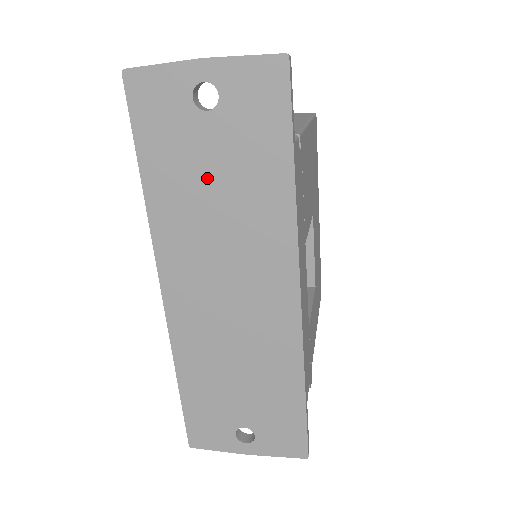
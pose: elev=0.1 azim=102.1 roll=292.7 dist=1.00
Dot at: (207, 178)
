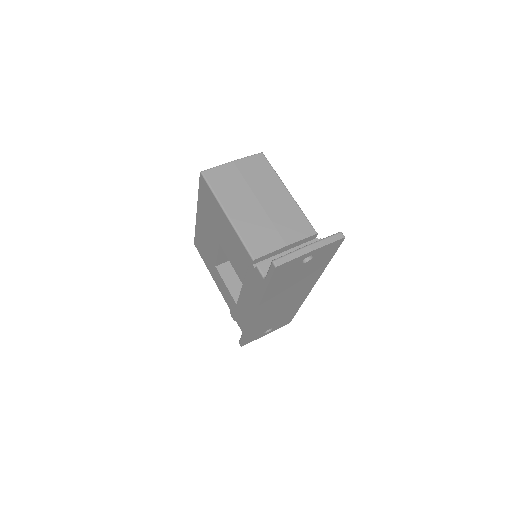
Dot at: (295, 278)
